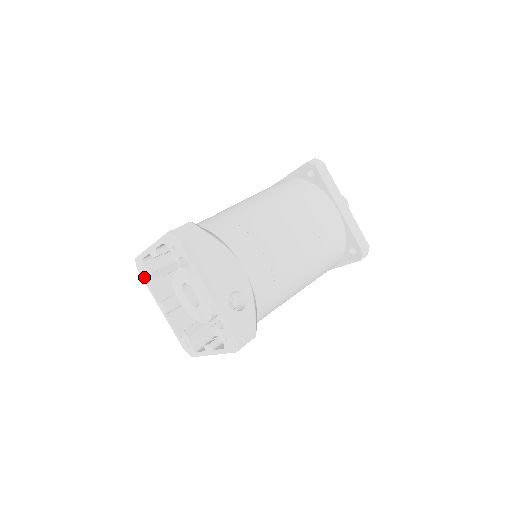
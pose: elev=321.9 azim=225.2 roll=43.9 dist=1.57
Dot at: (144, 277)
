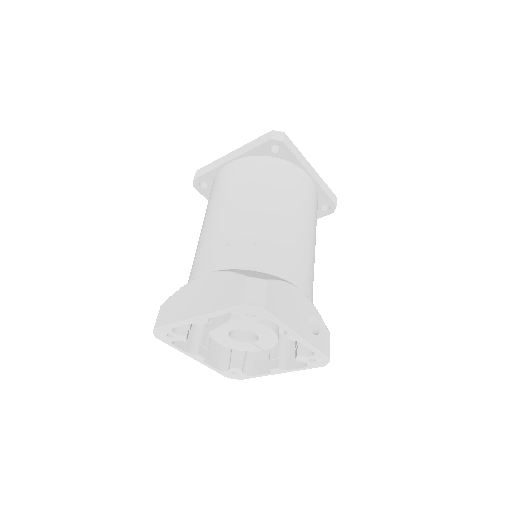
Dot at: (169, 341)
